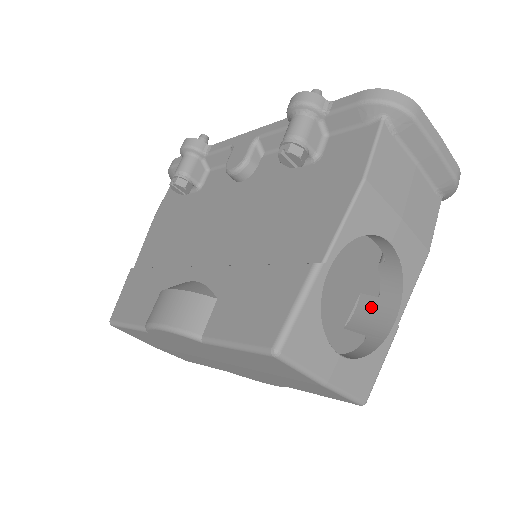
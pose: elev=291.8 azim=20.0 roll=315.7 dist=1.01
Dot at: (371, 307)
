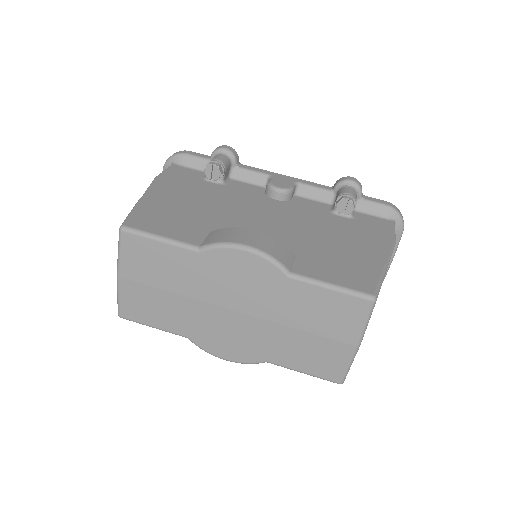
Dot at: occluded
